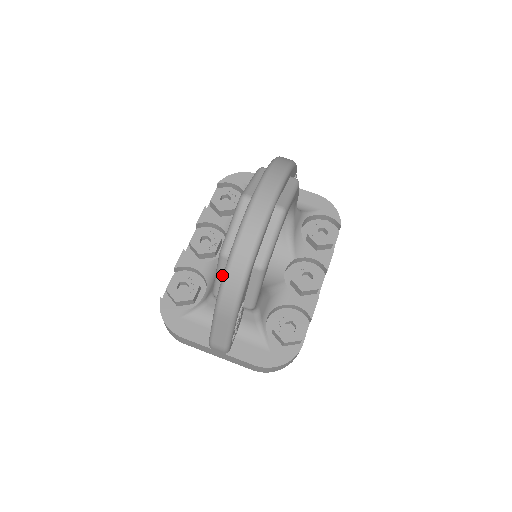
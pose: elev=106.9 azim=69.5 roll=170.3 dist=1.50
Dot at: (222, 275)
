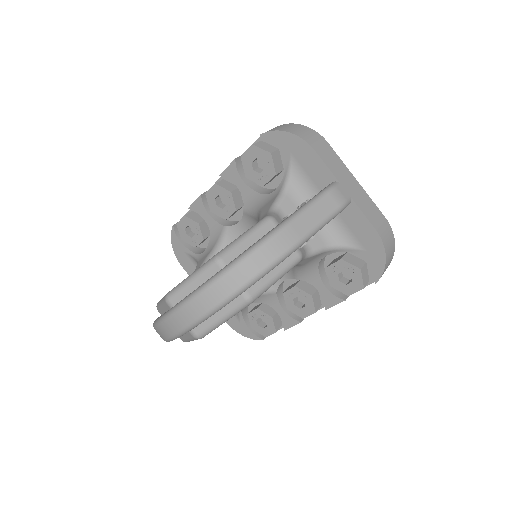
Dot at: occluded
